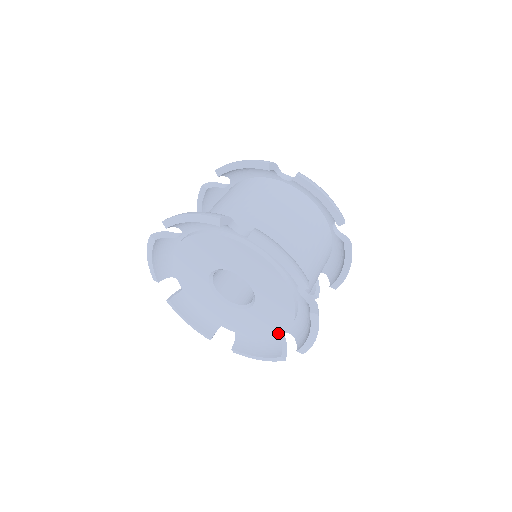
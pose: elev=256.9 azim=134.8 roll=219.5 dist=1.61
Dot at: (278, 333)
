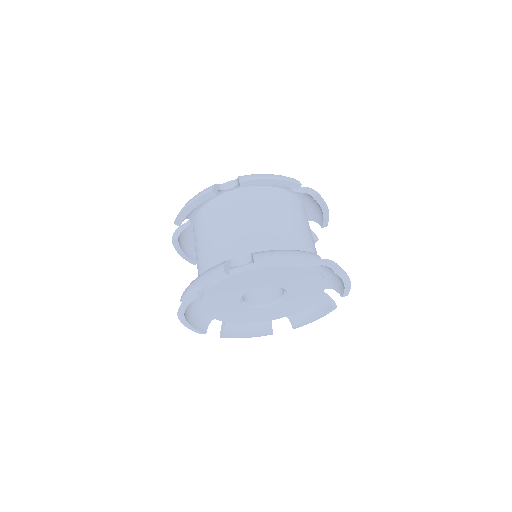
Dot at: (278, 318)
